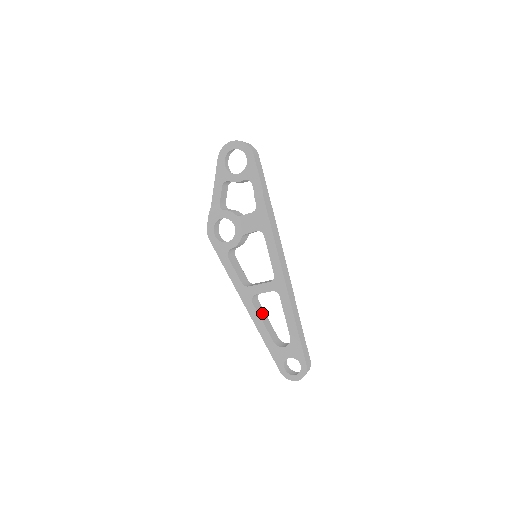
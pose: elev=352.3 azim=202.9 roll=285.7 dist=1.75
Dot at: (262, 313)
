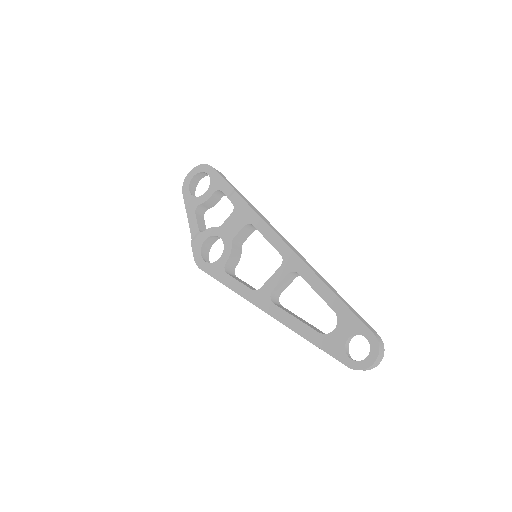
Dot at: (291, 313)
